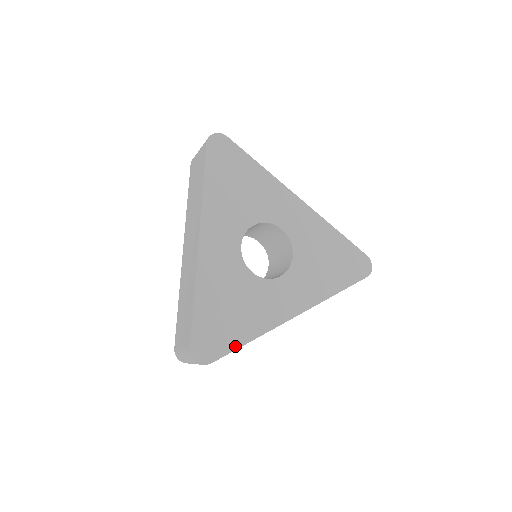
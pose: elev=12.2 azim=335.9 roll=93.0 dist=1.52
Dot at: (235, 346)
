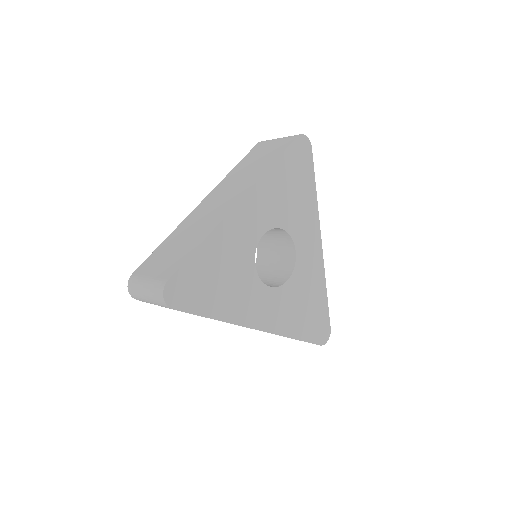
Dot at: (200, 312)
